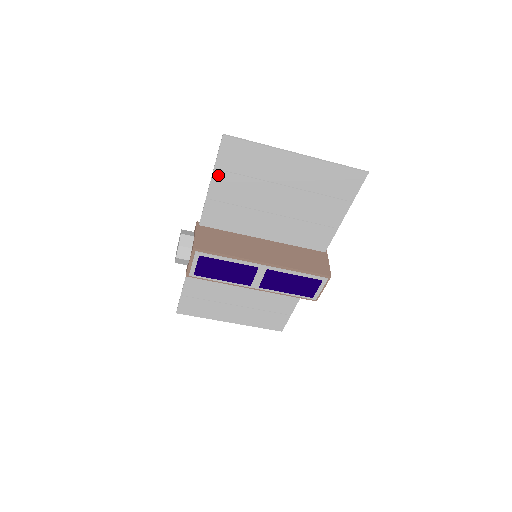
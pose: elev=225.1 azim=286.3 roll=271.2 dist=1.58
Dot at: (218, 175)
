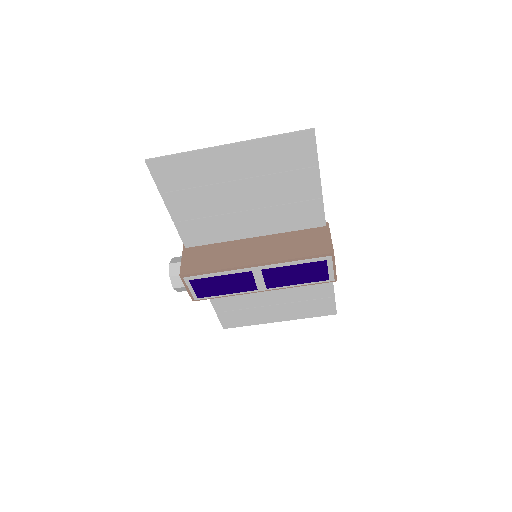
Dot at: (168, 198)
